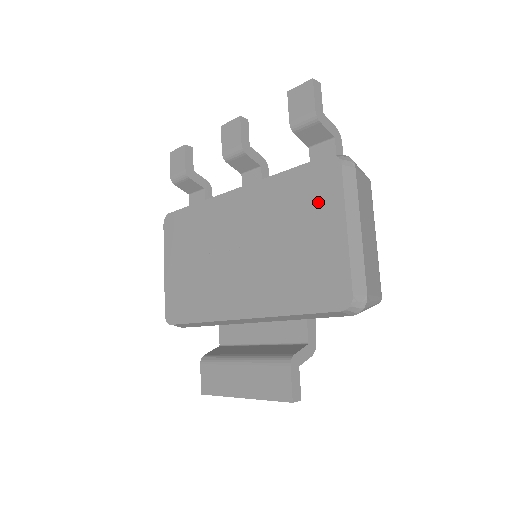
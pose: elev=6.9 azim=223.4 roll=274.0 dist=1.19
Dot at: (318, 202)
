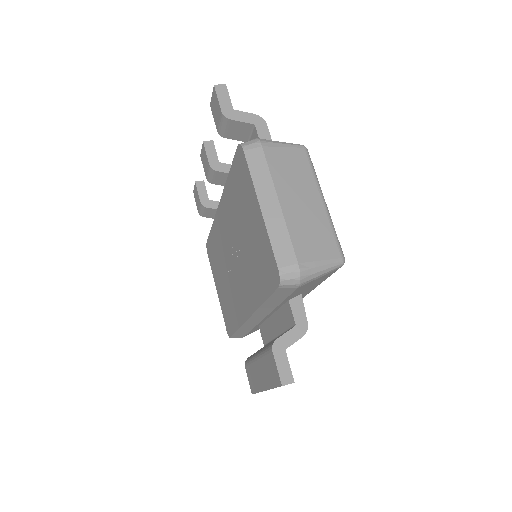
Dot at: (245, 192)
